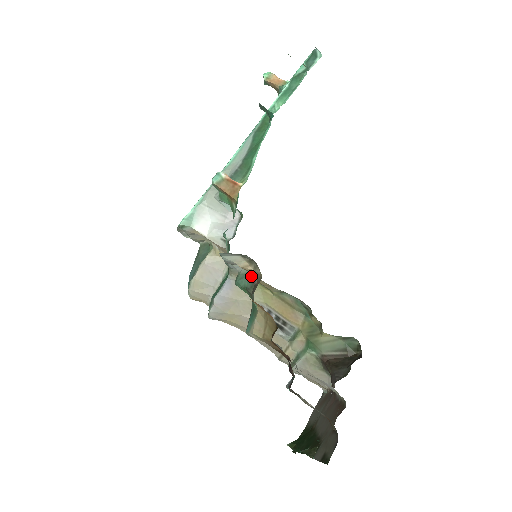
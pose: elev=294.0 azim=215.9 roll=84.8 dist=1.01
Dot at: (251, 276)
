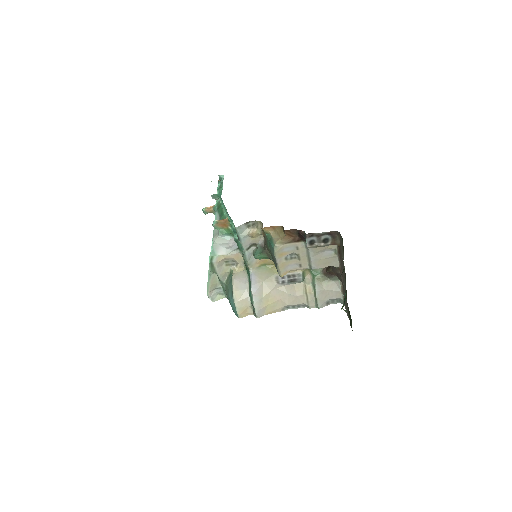
Dot at: (259, 246)
